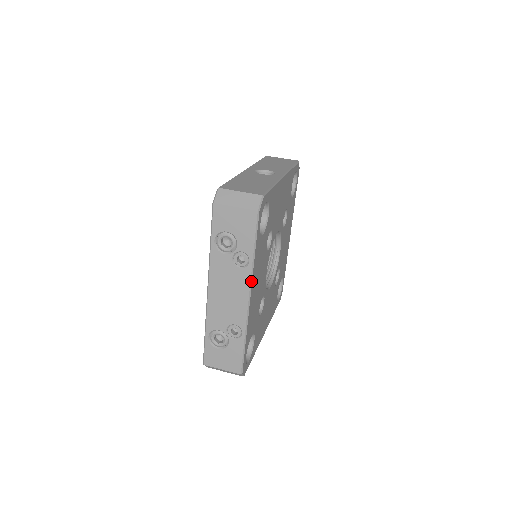
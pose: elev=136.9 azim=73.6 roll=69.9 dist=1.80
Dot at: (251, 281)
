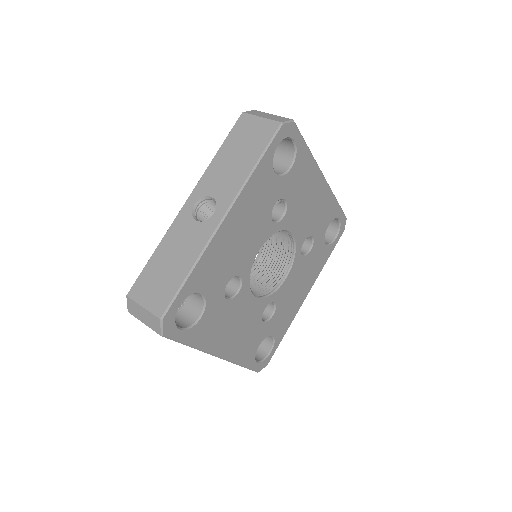
Dot at: (208, 353)
